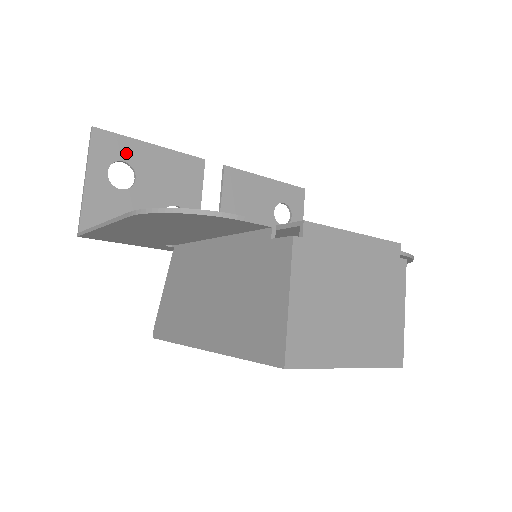
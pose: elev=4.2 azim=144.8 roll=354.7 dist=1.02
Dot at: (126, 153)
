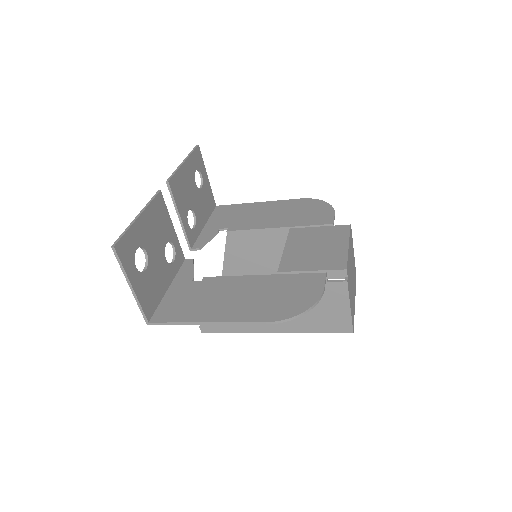
Dot at: (134, 241)
